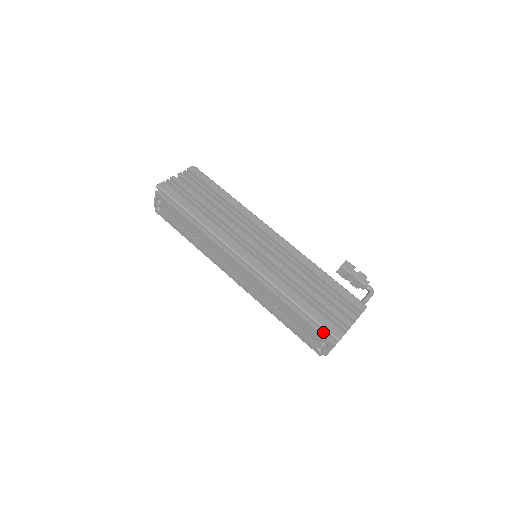
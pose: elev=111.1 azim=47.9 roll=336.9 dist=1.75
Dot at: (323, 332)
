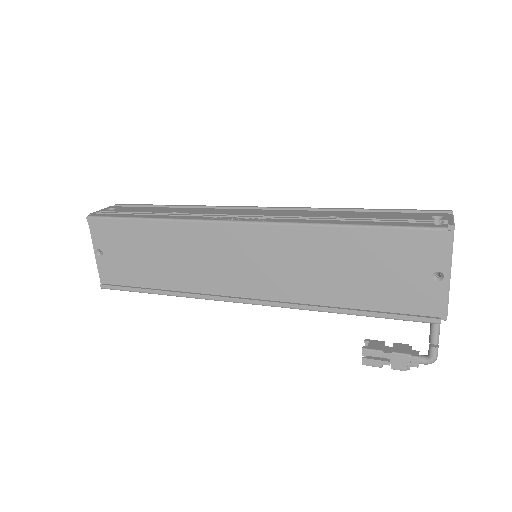
Dot at: occluded
